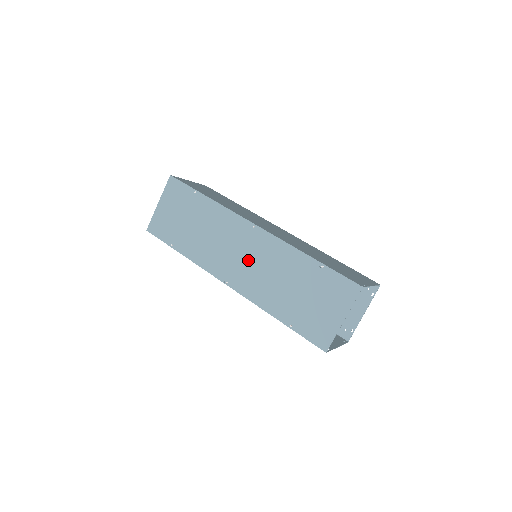
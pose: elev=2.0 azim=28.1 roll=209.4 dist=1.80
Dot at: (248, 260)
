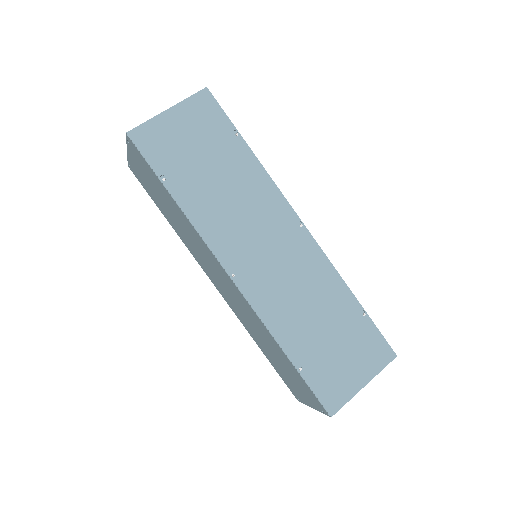
Dot at: (277, 262)
